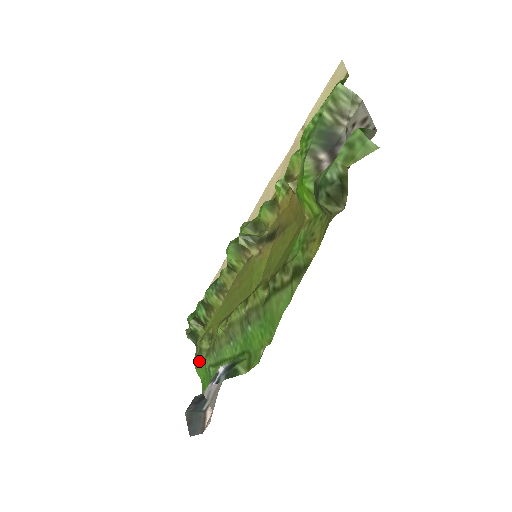
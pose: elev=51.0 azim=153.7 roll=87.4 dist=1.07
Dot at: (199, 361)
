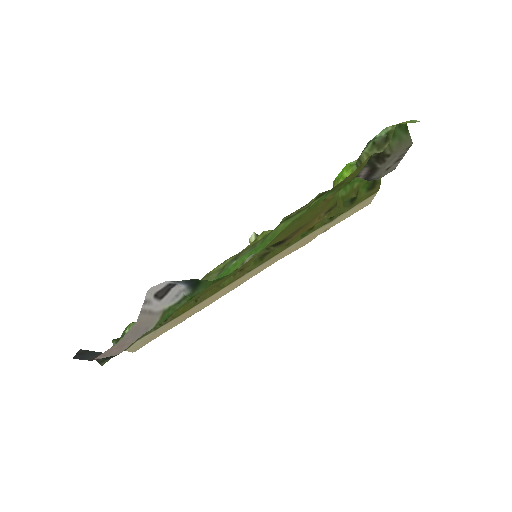
Dot at: occluded
